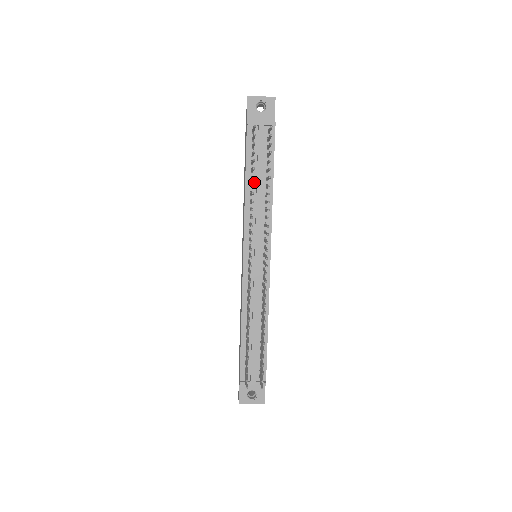
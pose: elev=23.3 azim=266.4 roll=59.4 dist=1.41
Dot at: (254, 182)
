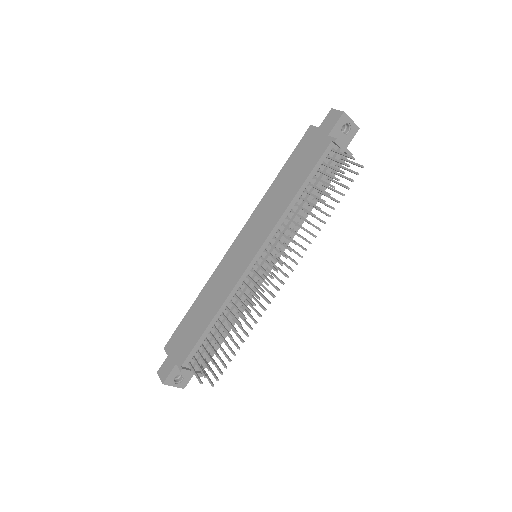
Dot at: (304, 195)
